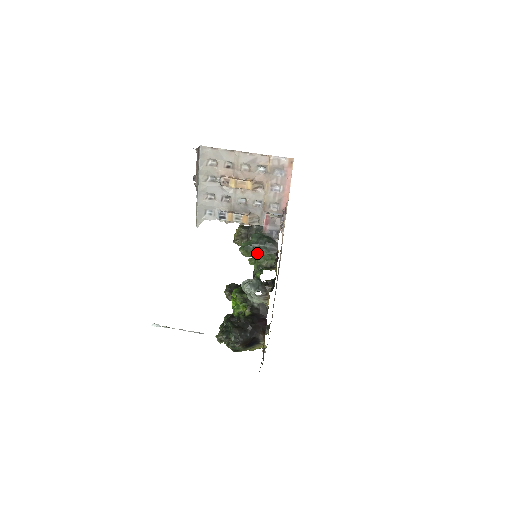
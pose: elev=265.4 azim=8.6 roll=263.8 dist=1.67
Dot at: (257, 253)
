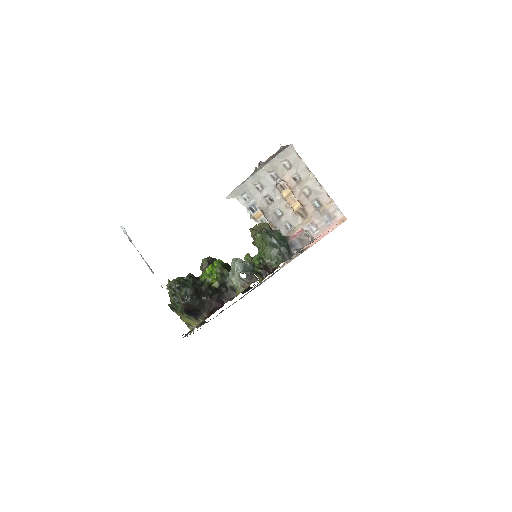
Dot at: (270, 247)
